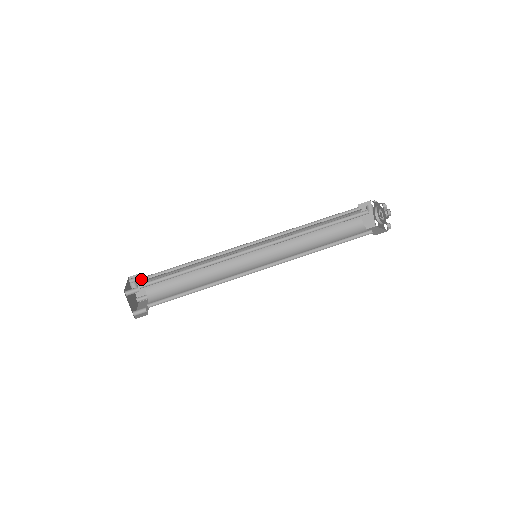
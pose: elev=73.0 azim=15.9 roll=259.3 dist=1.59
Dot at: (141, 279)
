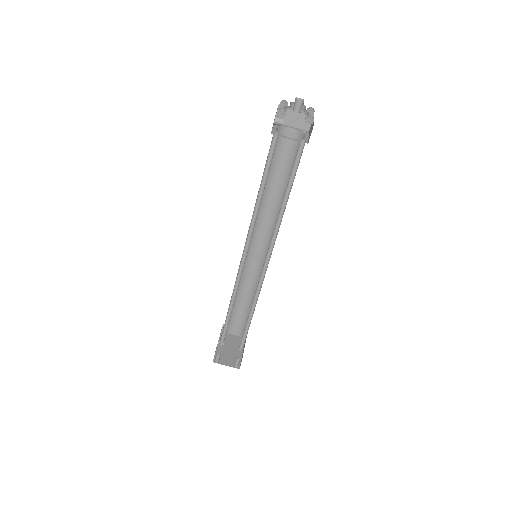
Dot at: occluded
